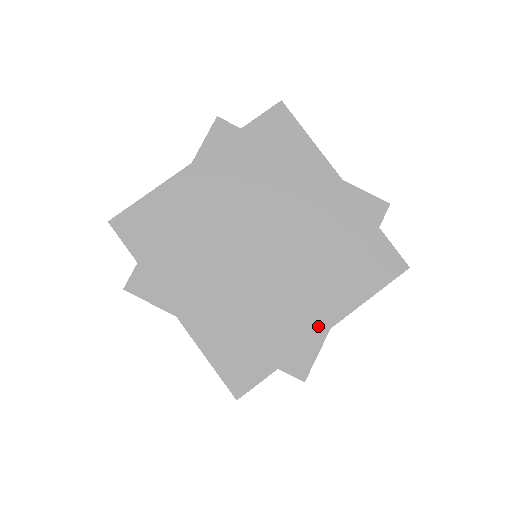
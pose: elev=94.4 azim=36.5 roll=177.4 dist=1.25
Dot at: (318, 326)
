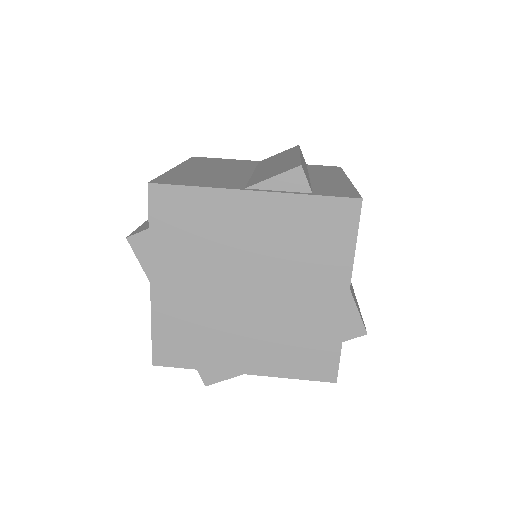
Dot at: (340, 299)
